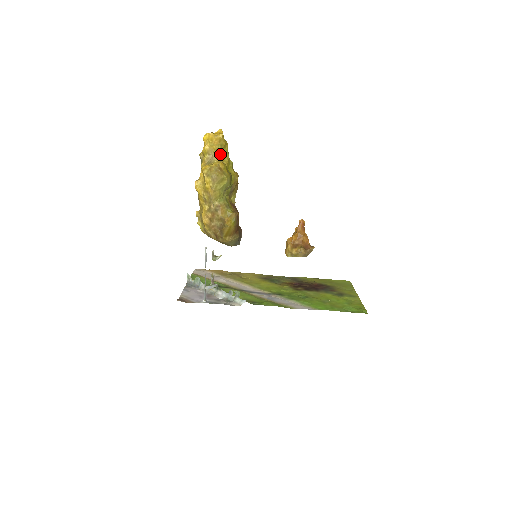
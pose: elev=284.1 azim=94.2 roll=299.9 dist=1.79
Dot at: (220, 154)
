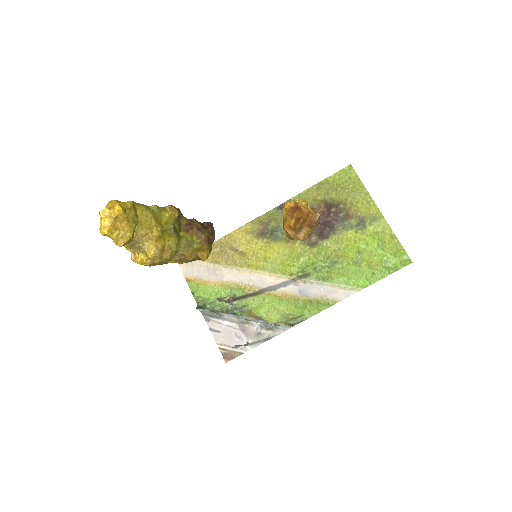
Dot at: (141, 228)
